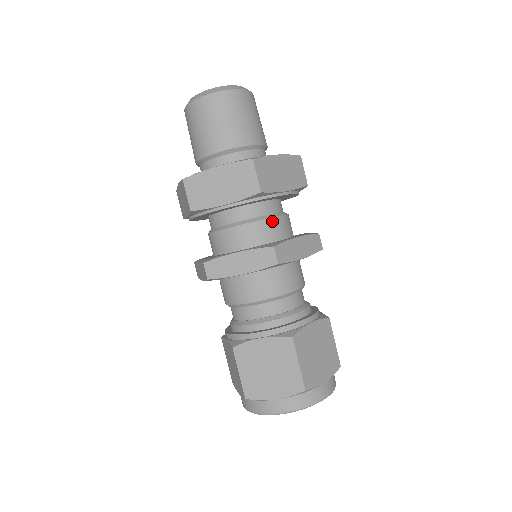
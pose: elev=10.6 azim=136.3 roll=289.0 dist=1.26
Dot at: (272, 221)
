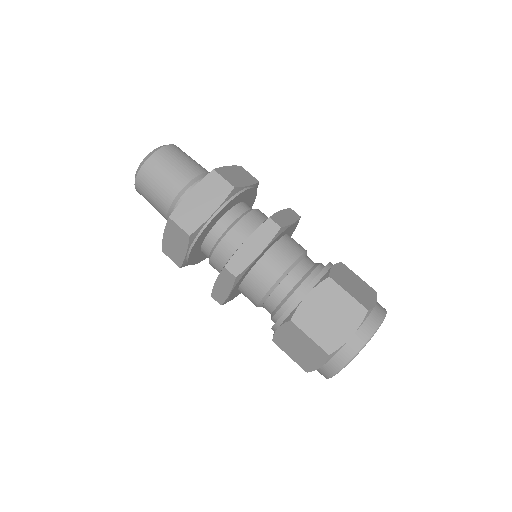
Dot at: (227, 238)
